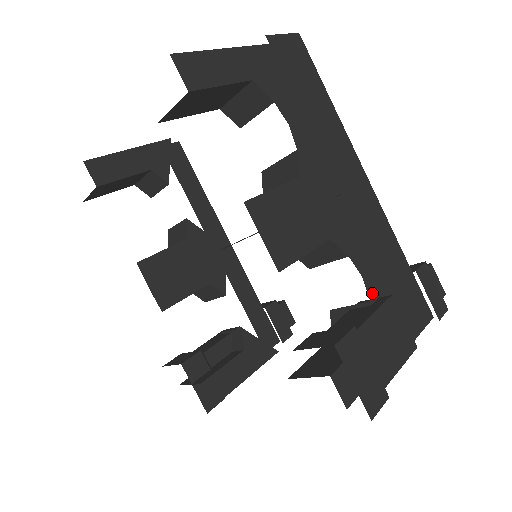
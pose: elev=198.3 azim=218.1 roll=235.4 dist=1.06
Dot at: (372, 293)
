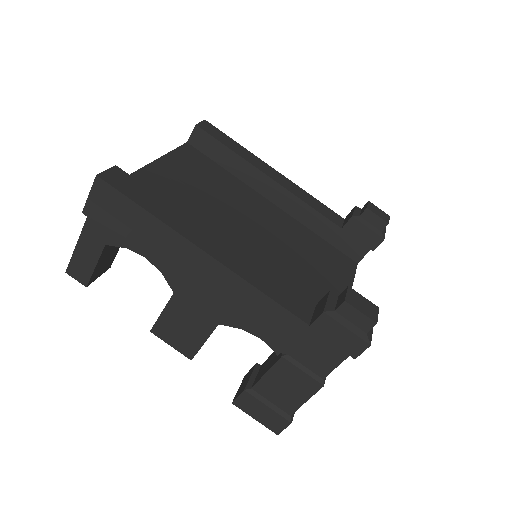
Dot at: occluded
